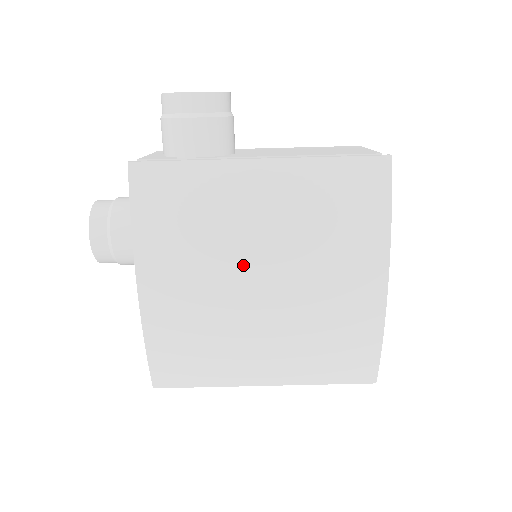
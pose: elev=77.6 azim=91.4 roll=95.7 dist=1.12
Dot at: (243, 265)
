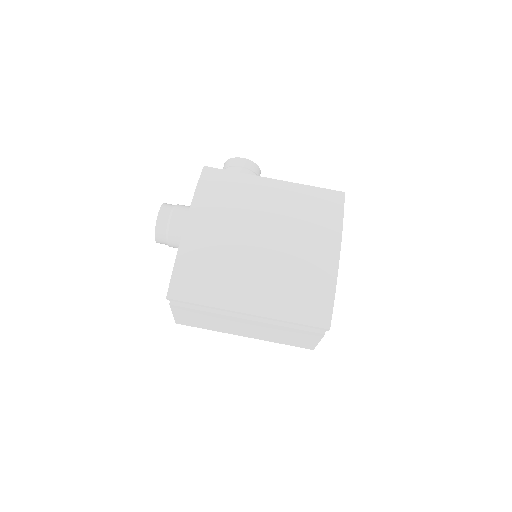
Dot at: (254, 221)
